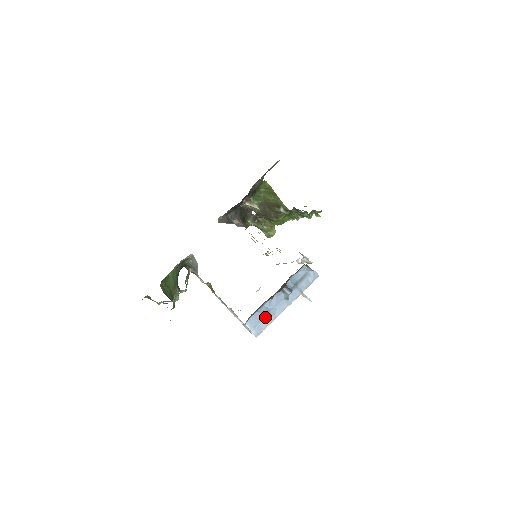
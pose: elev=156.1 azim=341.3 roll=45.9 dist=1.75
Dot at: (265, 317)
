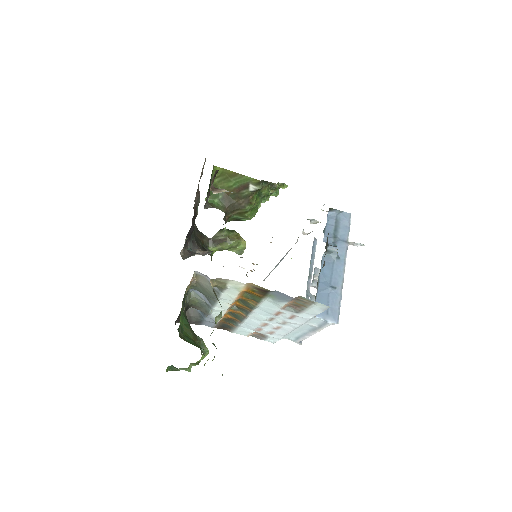
Dot at: (330, 294)
